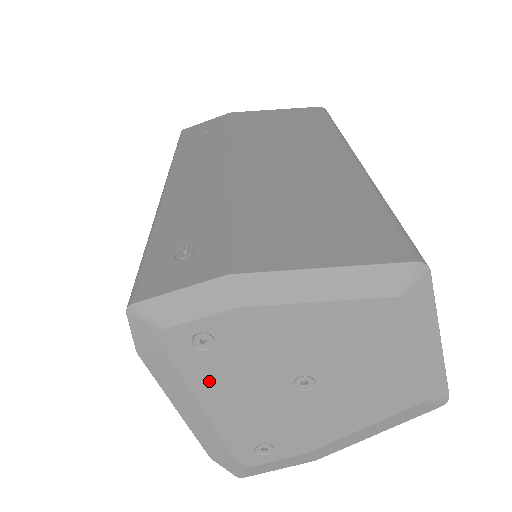
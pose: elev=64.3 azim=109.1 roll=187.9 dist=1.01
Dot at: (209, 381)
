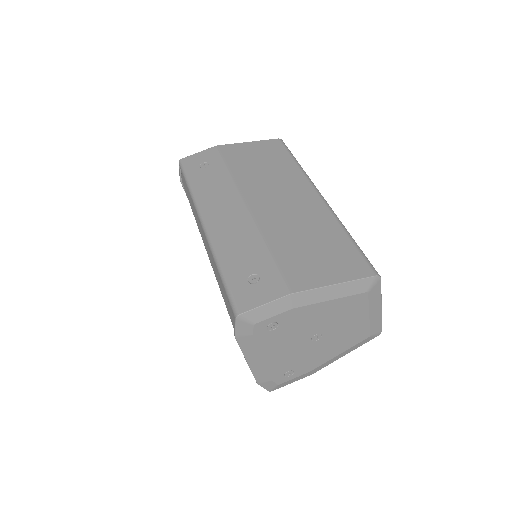
Dot at: (270, 345)
